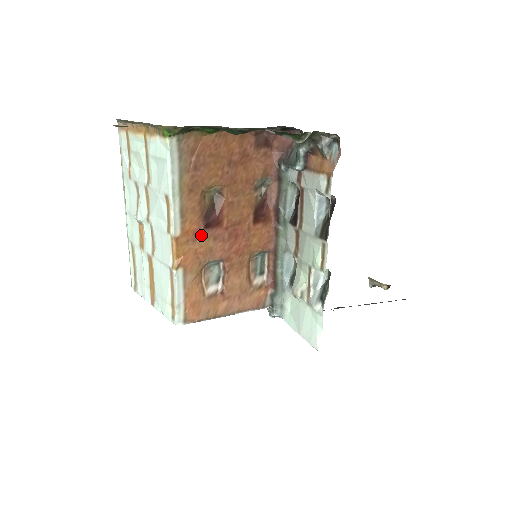
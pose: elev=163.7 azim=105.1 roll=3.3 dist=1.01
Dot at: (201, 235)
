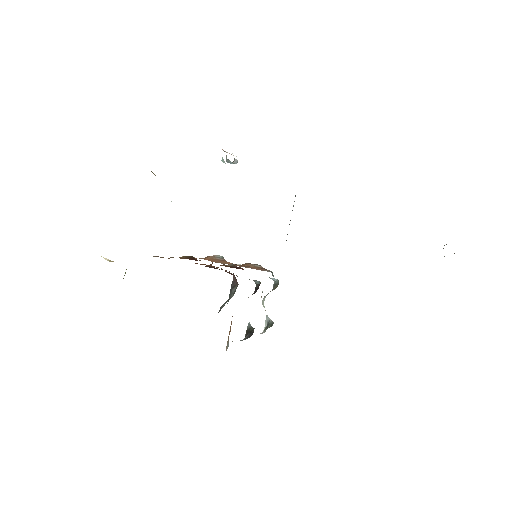
Dot at: occluded
